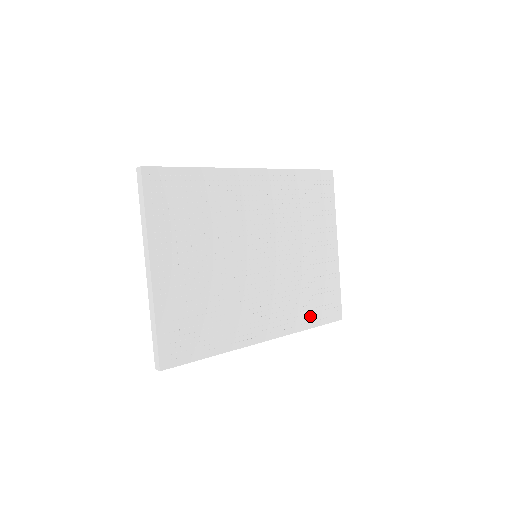
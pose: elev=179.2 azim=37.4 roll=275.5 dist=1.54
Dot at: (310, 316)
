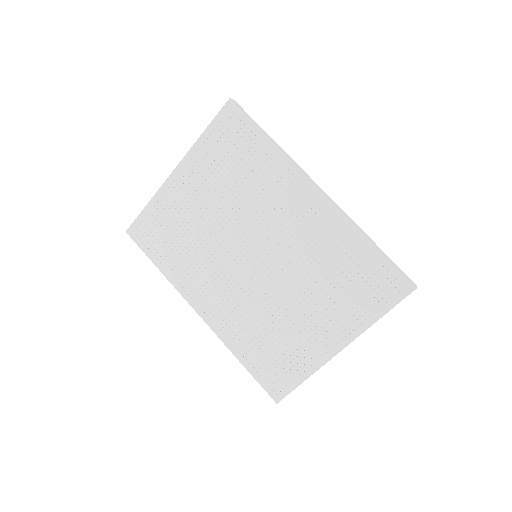
Dot at: (251, 355)
